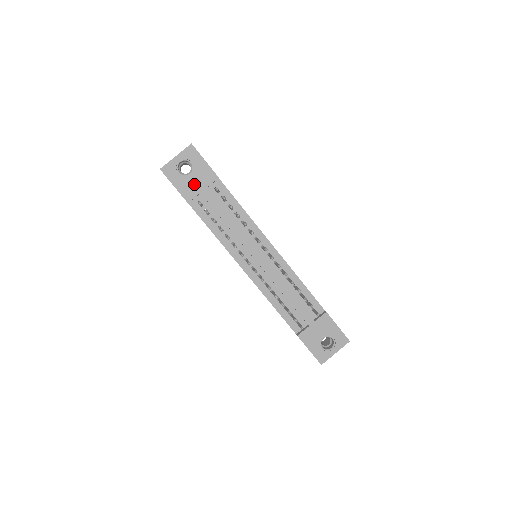
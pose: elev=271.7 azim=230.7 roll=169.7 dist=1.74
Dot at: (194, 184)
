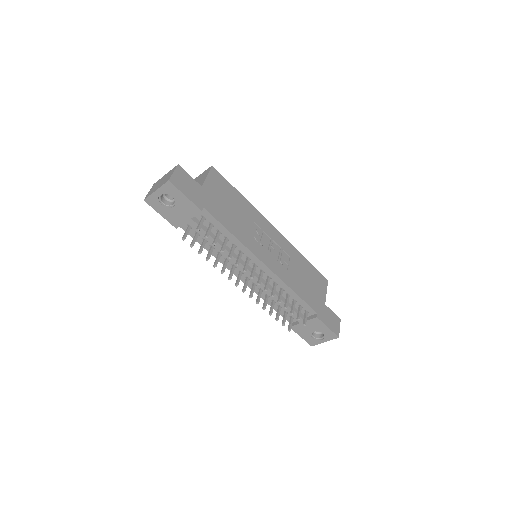
Dot at: (179, 214)
